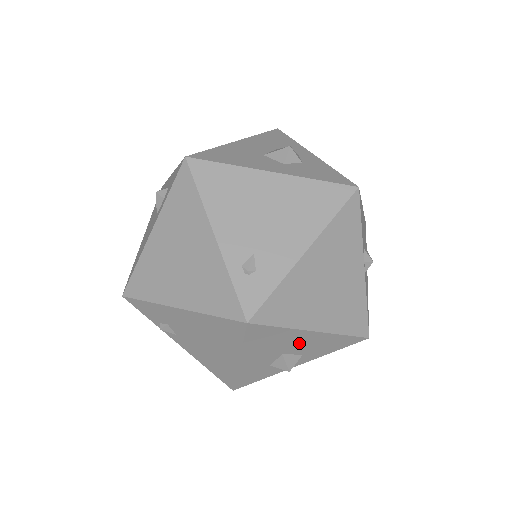
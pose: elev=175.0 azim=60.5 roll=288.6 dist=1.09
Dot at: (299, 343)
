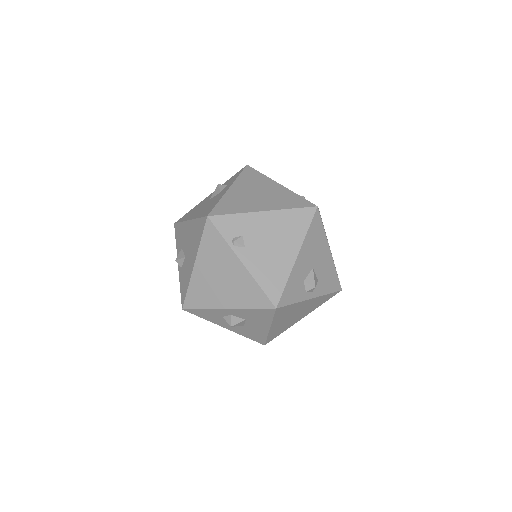
Dot at: (322, 260)
